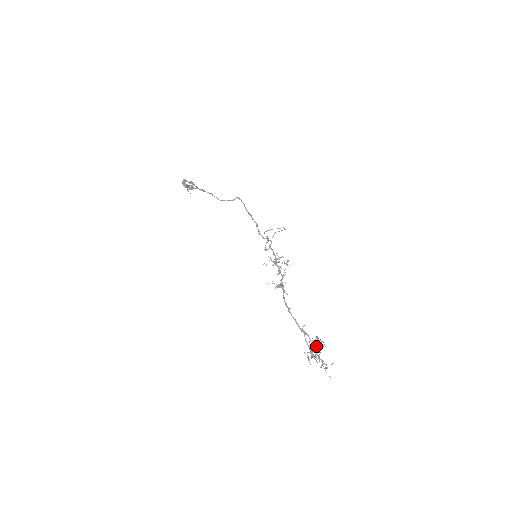
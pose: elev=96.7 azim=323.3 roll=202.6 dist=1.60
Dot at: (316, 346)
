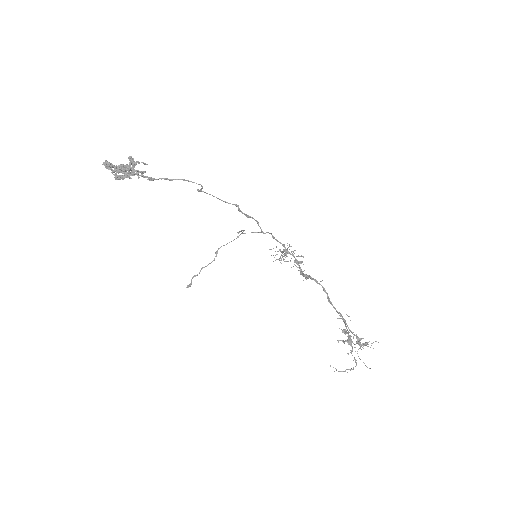
Dot at: occluded
